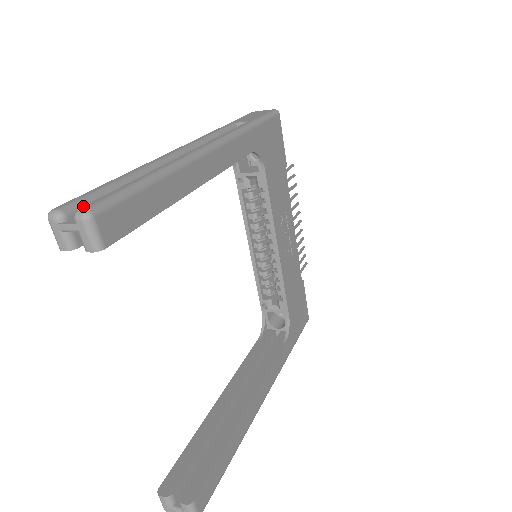
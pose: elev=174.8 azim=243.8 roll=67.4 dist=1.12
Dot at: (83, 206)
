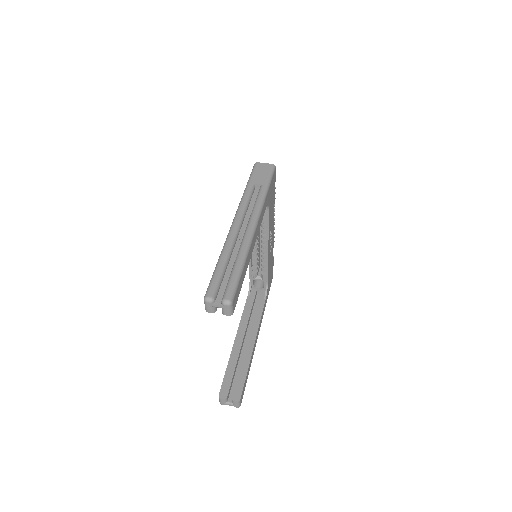
Dot at: (218, 290)
